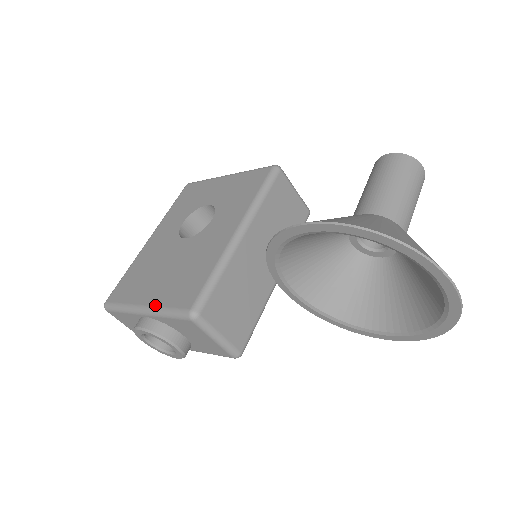
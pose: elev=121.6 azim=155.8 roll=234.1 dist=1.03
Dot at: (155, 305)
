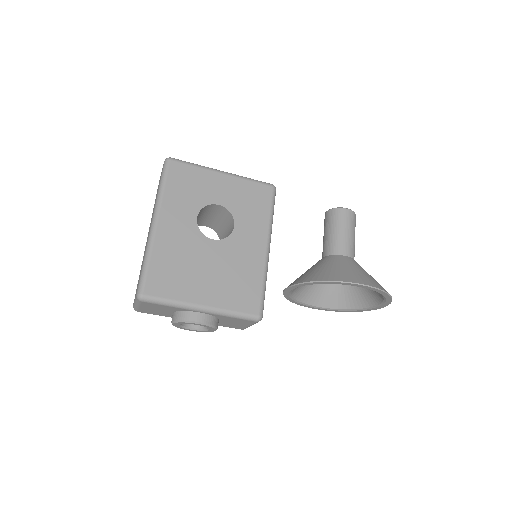
Dot at: (219, 307)
